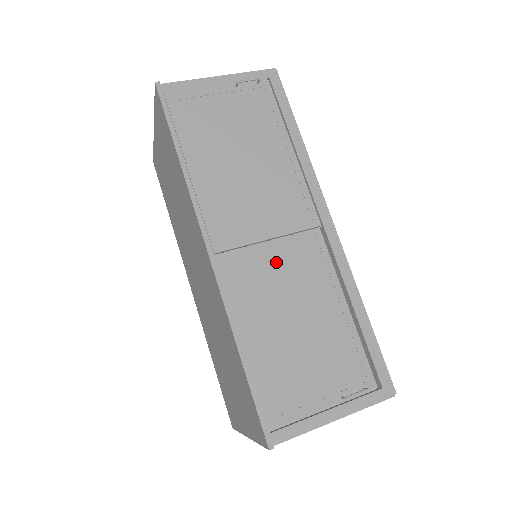
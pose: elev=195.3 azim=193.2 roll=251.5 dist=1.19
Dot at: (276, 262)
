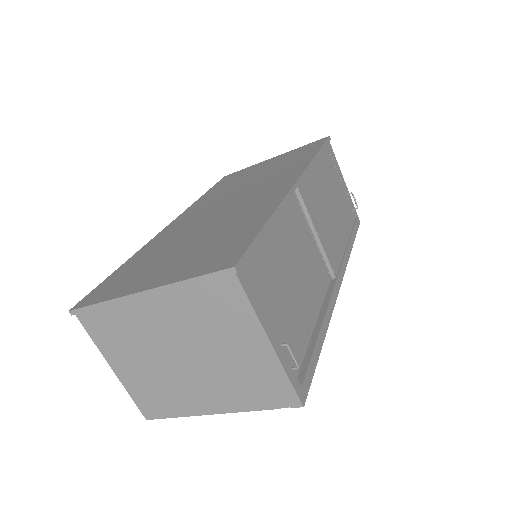
Dot at: (308, 245)
